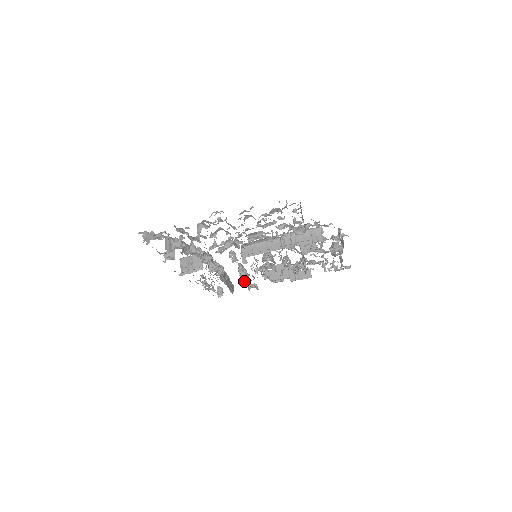
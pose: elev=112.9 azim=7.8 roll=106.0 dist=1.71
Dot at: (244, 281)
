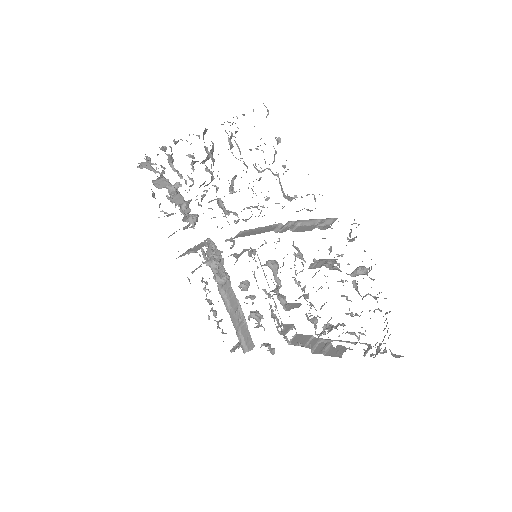
Dot at: (250, 317)
